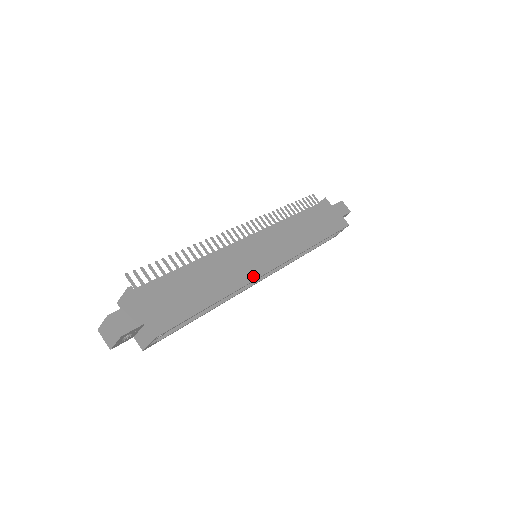
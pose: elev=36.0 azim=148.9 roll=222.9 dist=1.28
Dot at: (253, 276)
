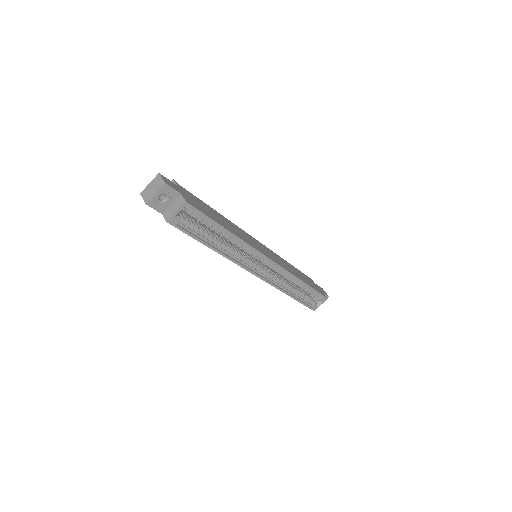
Dot at: (255, 248)
